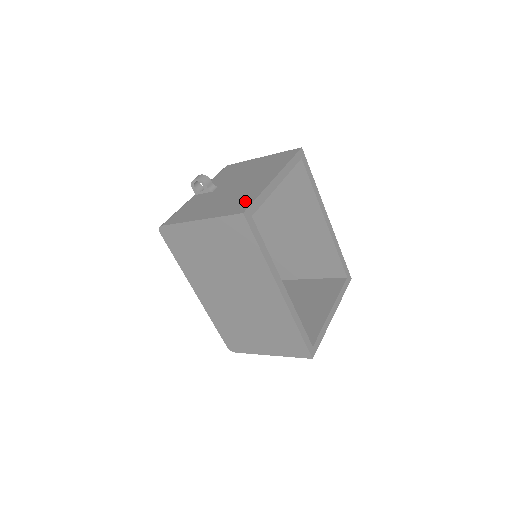
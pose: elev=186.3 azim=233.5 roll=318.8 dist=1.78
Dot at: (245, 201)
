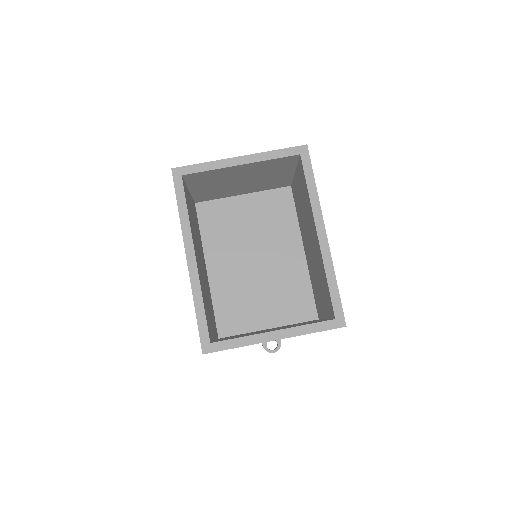
Dot at: occluded
